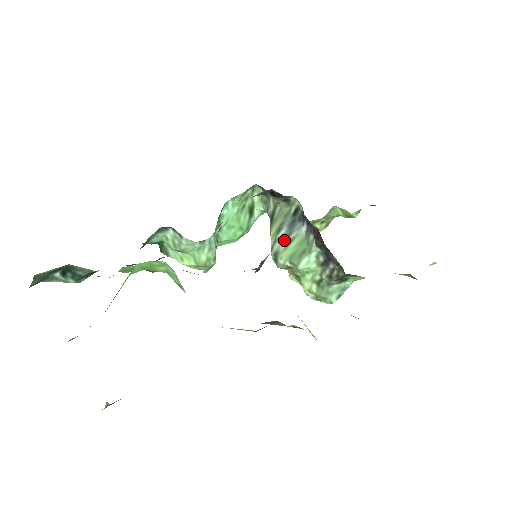
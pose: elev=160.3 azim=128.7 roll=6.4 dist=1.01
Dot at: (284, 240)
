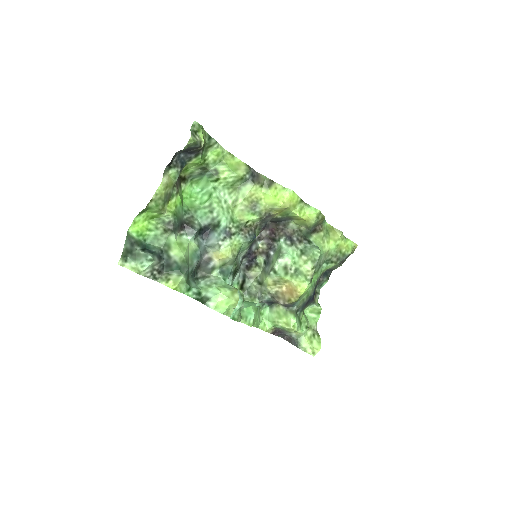
Dot at: (270, 266)
